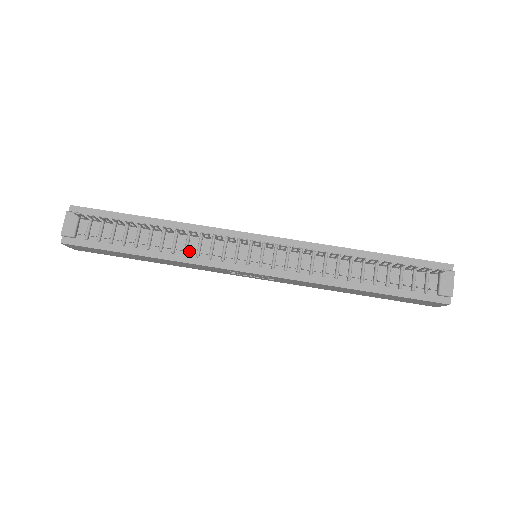
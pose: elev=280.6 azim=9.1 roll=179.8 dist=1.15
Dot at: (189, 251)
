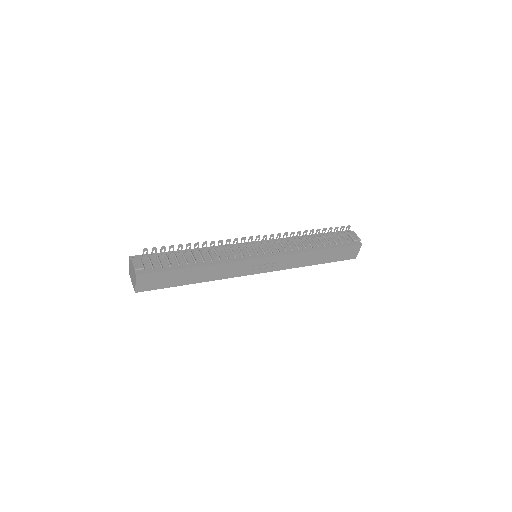
Dot at: (221, 257)
